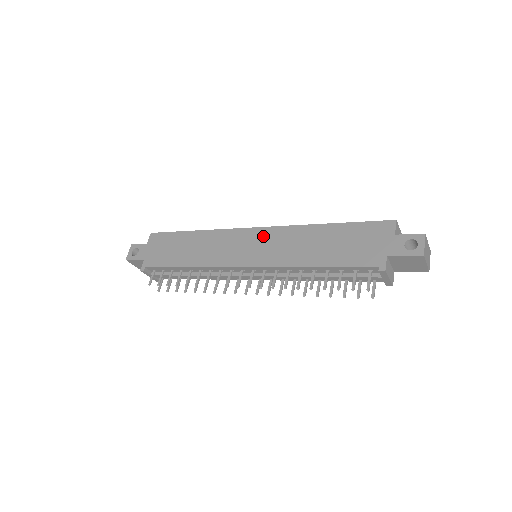
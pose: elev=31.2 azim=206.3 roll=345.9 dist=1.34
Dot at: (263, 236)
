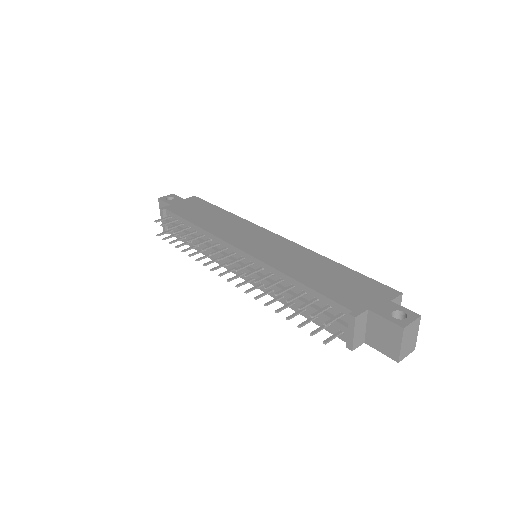
Dot at: (276, 241)
